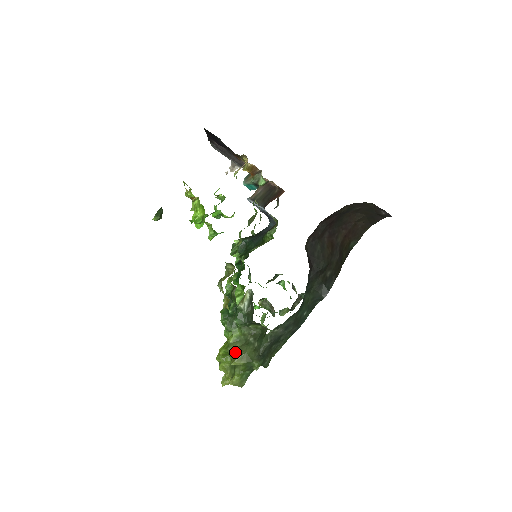
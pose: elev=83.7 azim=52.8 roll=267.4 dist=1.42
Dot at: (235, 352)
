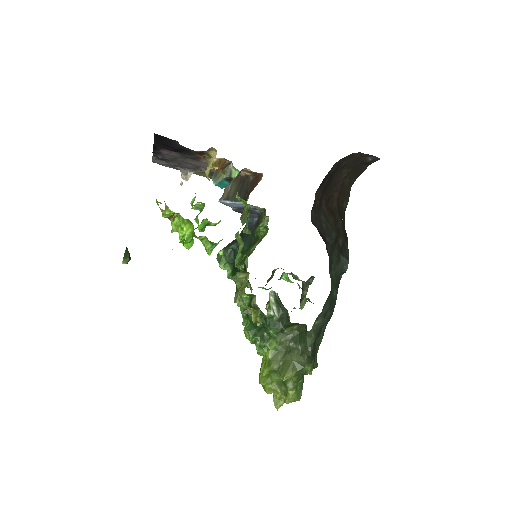
Dot at: (280, 366)
